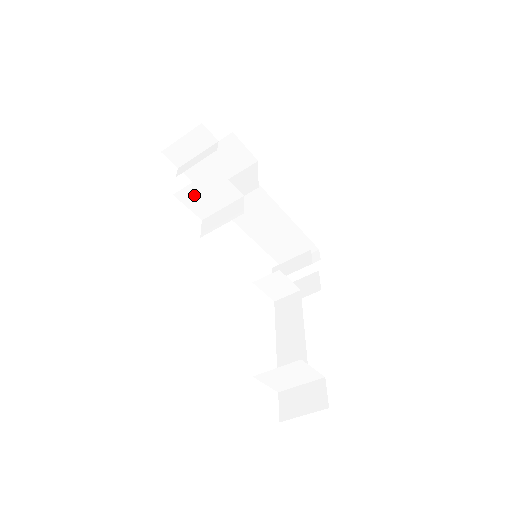
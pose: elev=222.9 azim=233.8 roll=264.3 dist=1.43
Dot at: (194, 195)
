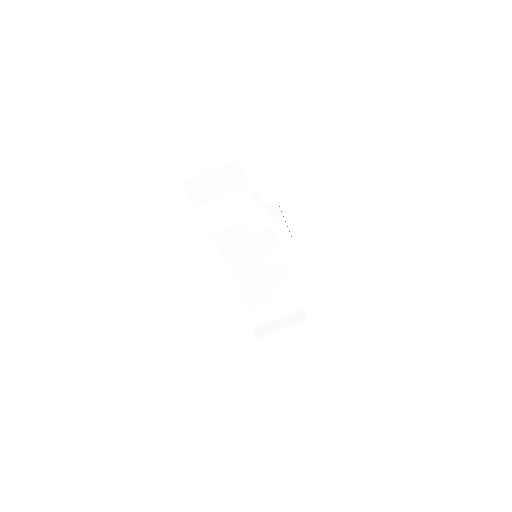
Dot at: occluded
